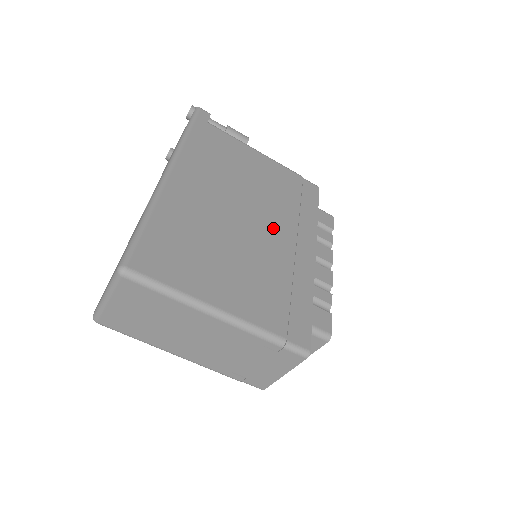
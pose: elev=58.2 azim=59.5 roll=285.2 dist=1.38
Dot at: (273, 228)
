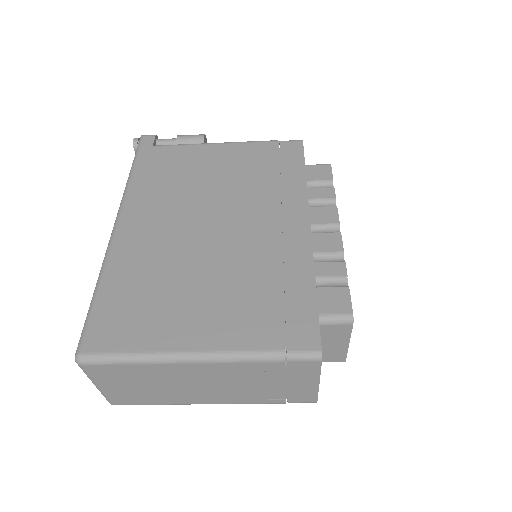
Dot at: (247, 222)
